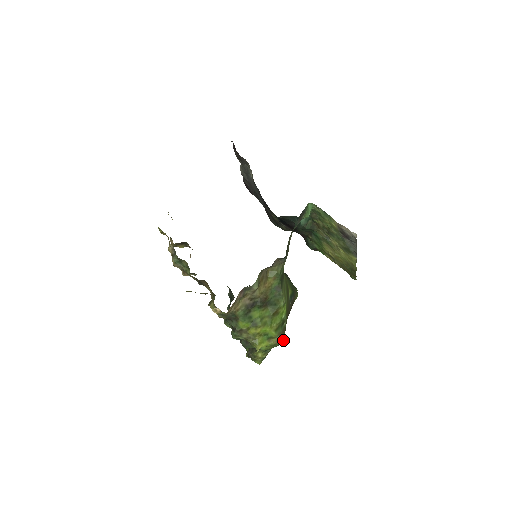
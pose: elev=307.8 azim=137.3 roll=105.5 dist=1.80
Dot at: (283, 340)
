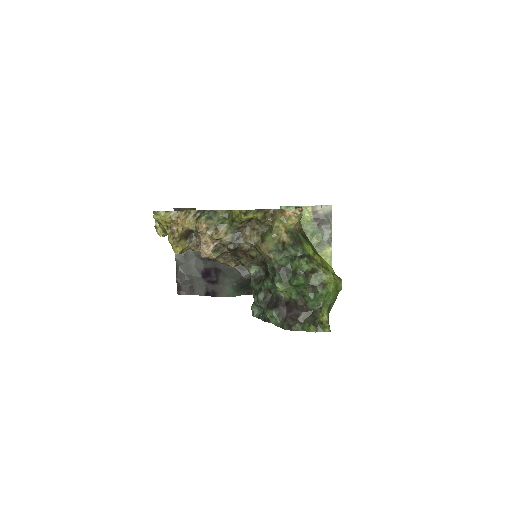
Dot at: occluded
